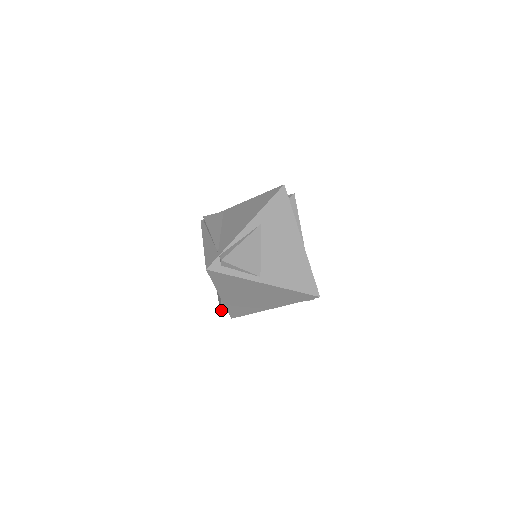
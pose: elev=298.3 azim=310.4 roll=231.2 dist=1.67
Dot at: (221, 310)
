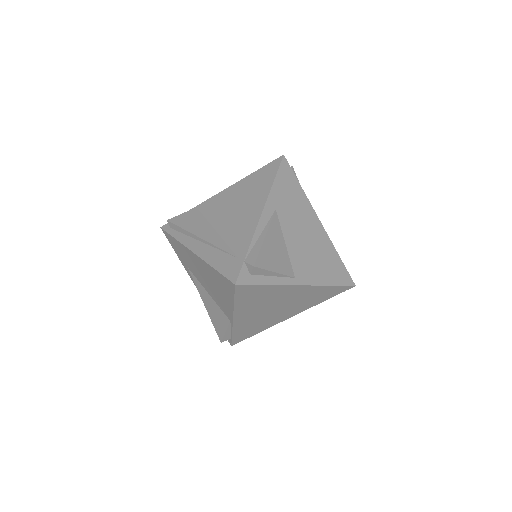
Dot at: (223, 338)
